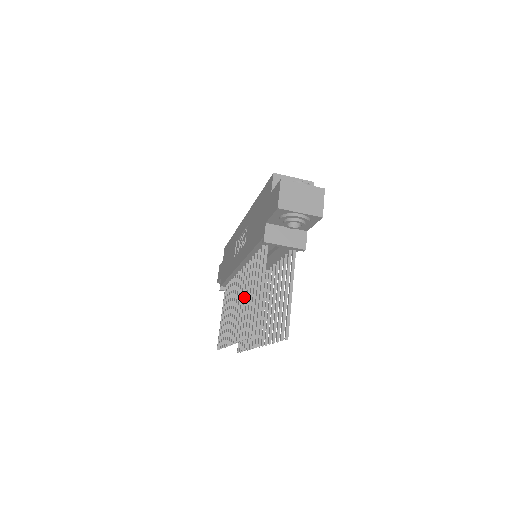
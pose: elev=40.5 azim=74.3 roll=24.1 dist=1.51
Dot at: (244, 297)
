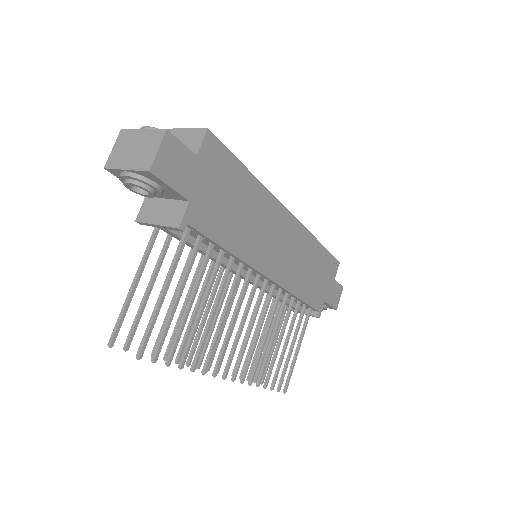
Dot at: (195, 305)
